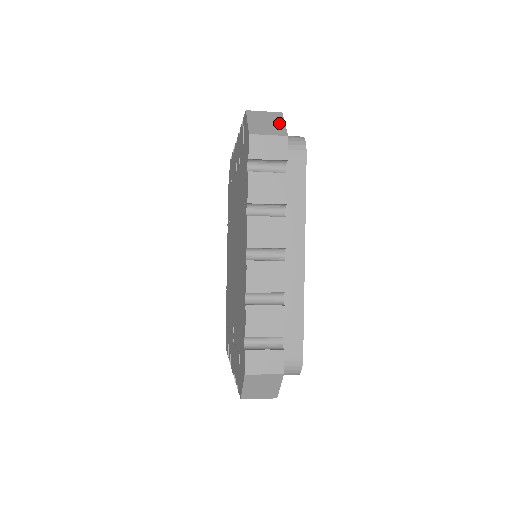
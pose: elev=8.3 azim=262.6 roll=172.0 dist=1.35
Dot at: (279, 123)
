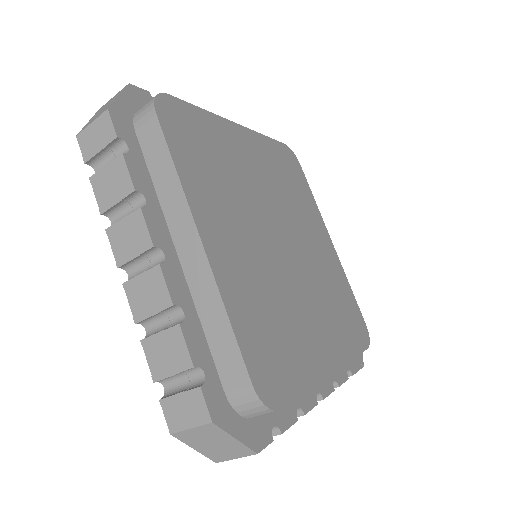
Dot at: (113, 99)
